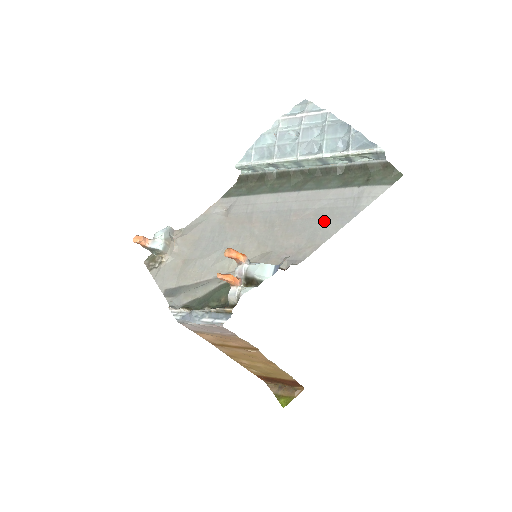
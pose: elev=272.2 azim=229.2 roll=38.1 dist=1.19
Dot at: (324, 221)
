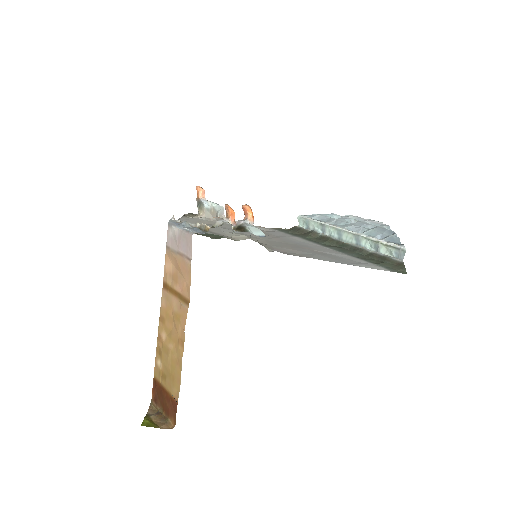
Dot at: (324, 256)
